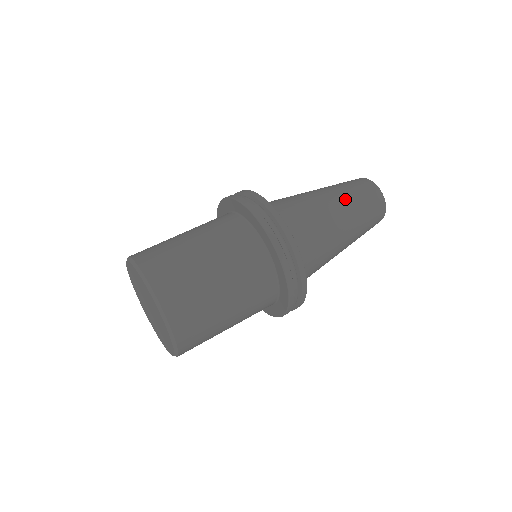
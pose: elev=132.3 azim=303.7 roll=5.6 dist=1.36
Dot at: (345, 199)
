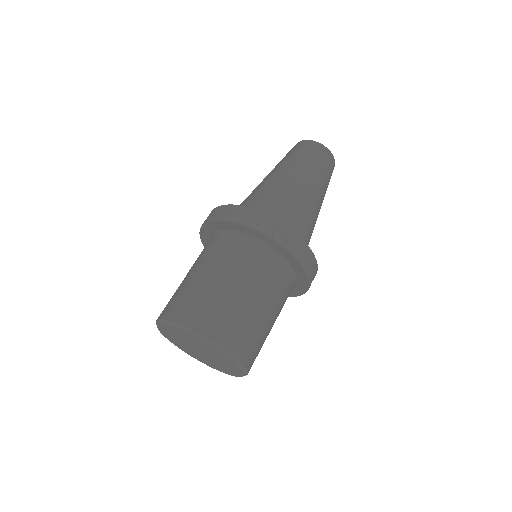
Dot at: (288, 165)
